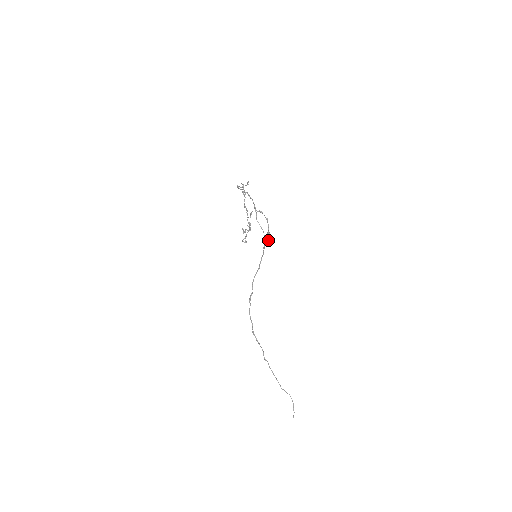
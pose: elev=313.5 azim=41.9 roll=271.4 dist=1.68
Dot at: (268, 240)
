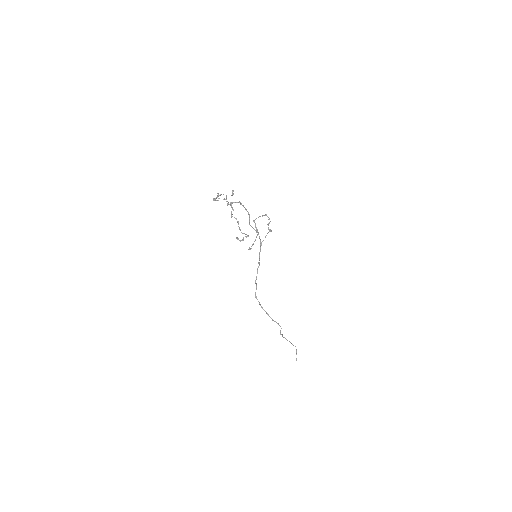
Dot at: (265, 237)
